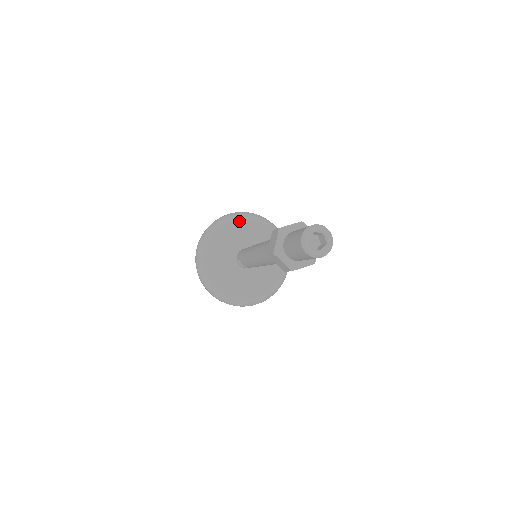
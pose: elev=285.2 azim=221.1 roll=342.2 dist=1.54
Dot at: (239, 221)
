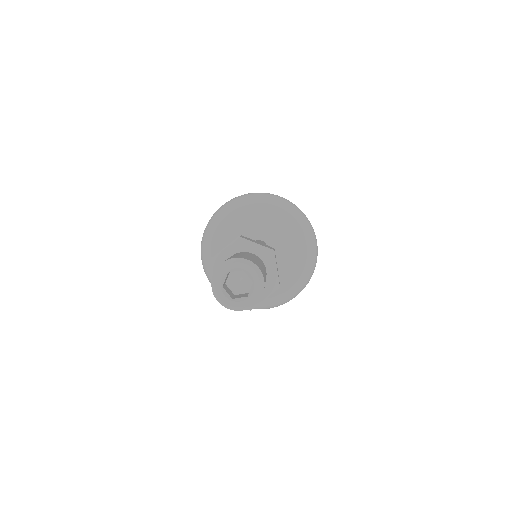
Dot at: (281, 210)
